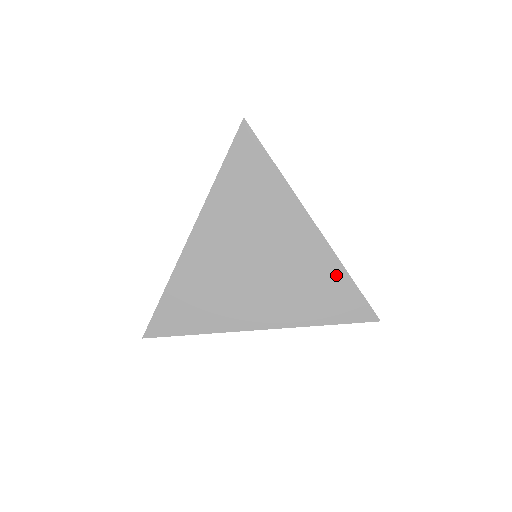
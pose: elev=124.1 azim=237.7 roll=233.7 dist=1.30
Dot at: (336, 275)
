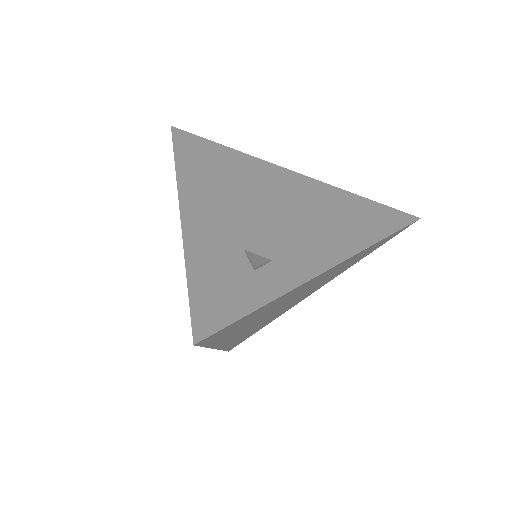
Dot at: (369, 249)
